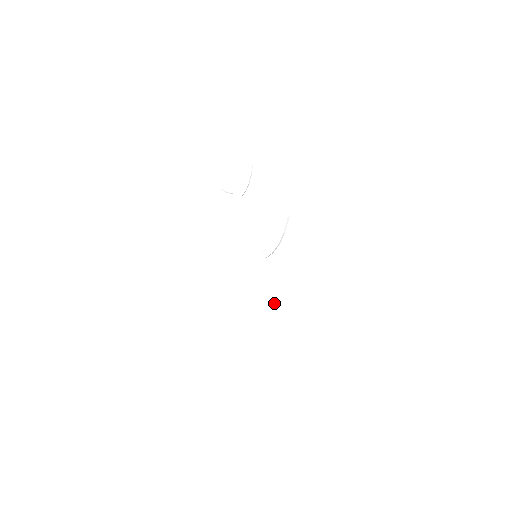
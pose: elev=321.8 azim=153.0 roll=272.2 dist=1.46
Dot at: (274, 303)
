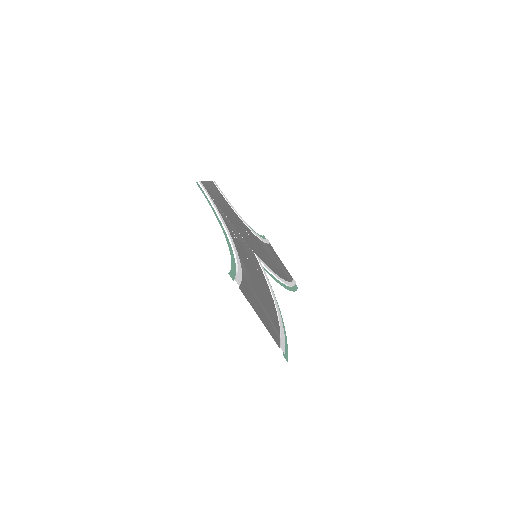
Dot at: (278, 279)
